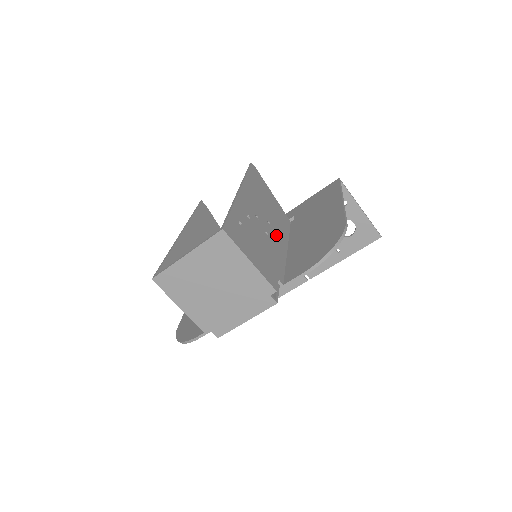
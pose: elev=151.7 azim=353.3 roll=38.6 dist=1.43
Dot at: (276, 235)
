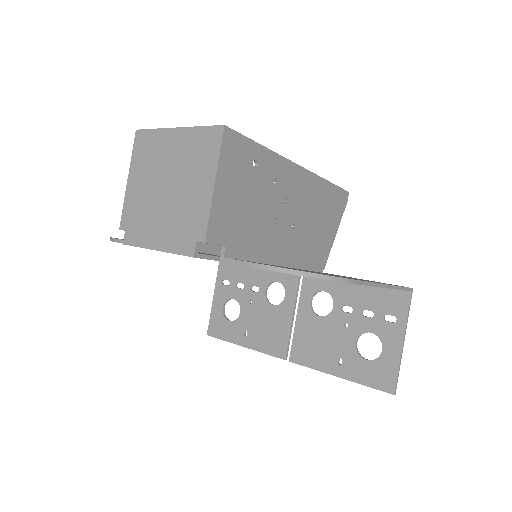
Dot at: (286, 241)
